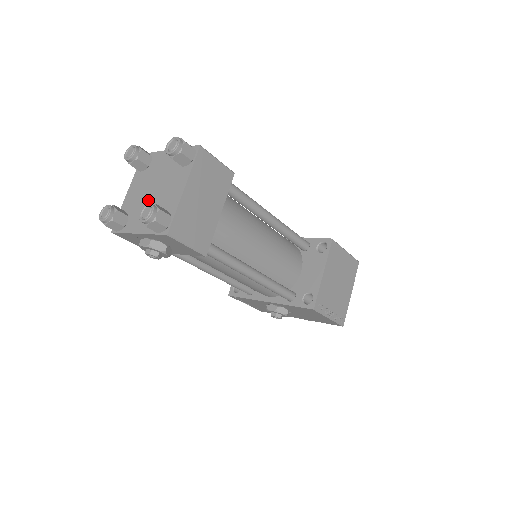
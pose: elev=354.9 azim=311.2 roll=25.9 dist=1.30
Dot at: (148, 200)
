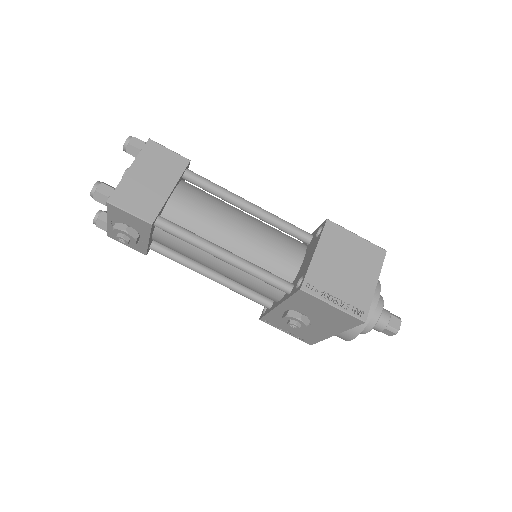
Dot at: occluded
